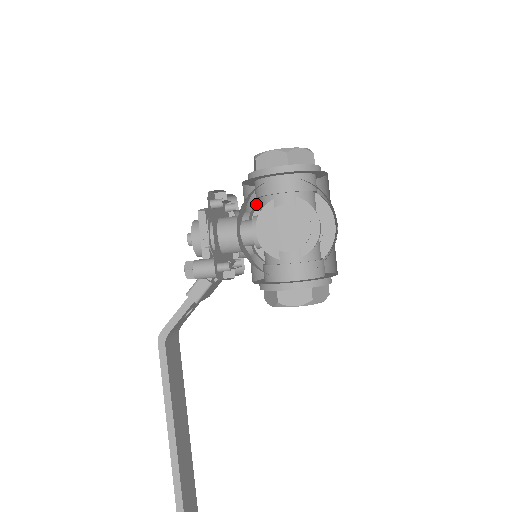
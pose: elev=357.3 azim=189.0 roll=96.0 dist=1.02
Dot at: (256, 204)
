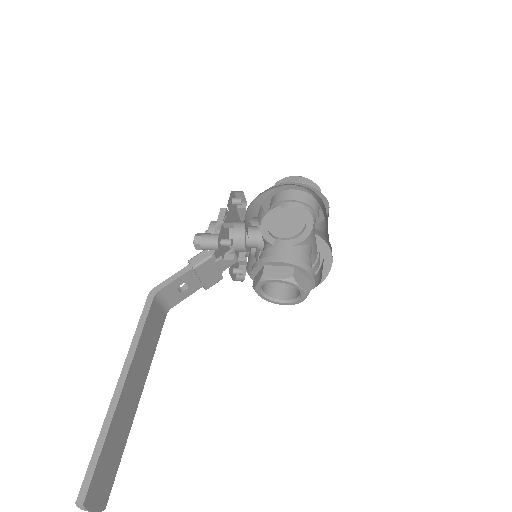
Dot at: occluded
